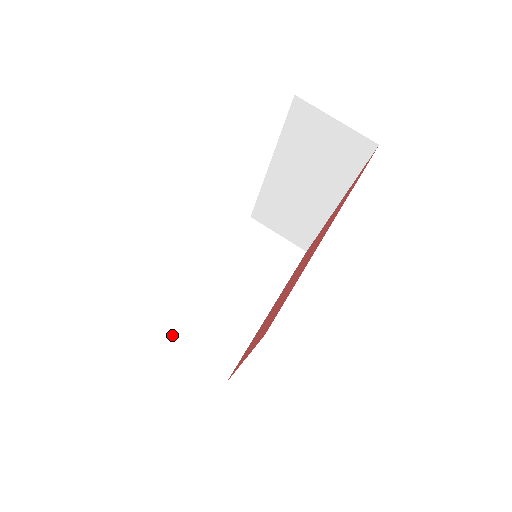
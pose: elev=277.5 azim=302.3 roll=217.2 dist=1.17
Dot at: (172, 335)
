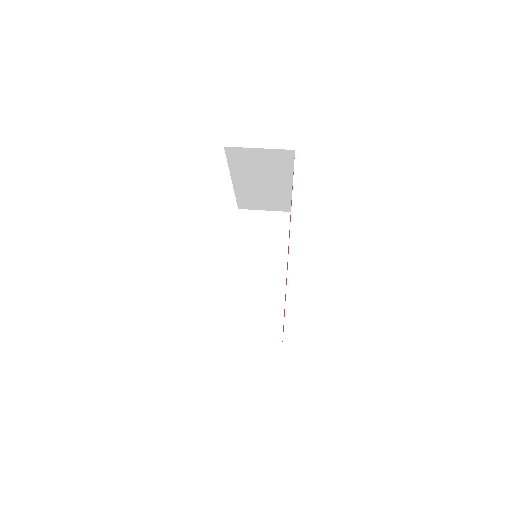
Dot at: occluded
